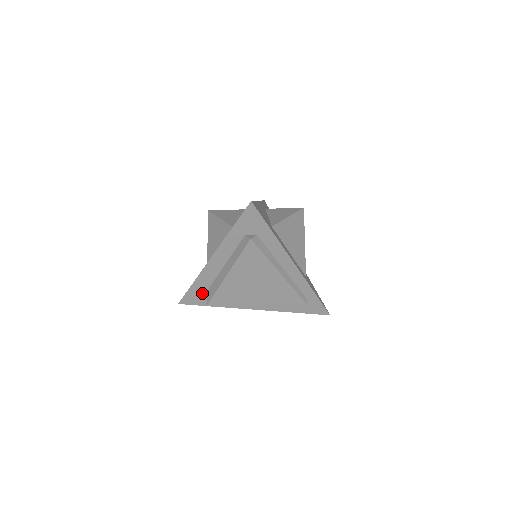
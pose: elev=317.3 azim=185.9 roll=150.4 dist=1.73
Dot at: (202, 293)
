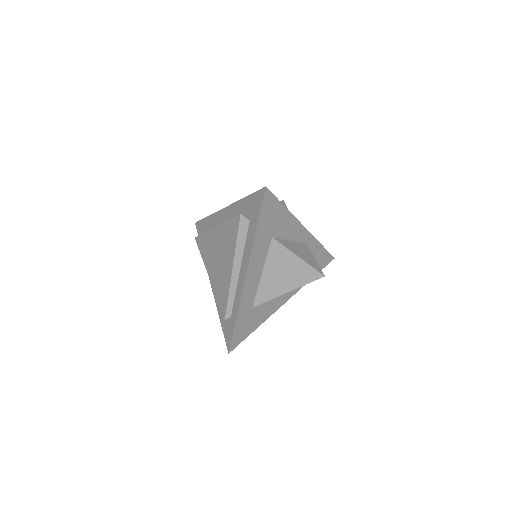
Dot at: (206, 231)
